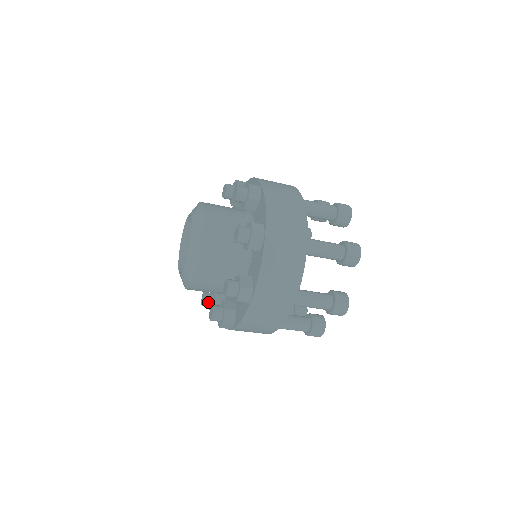
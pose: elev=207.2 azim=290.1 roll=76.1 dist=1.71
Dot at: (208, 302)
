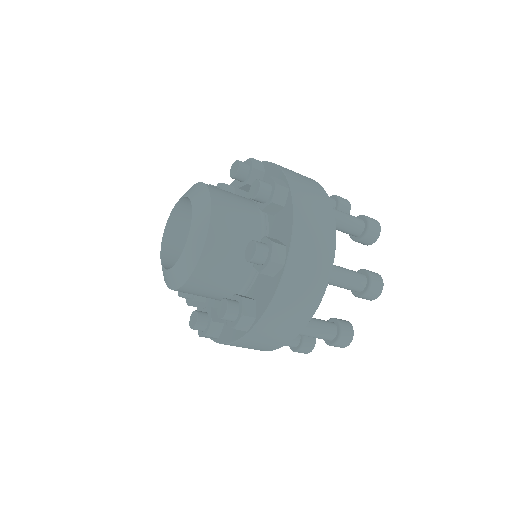
Dot at: (187, 294)
